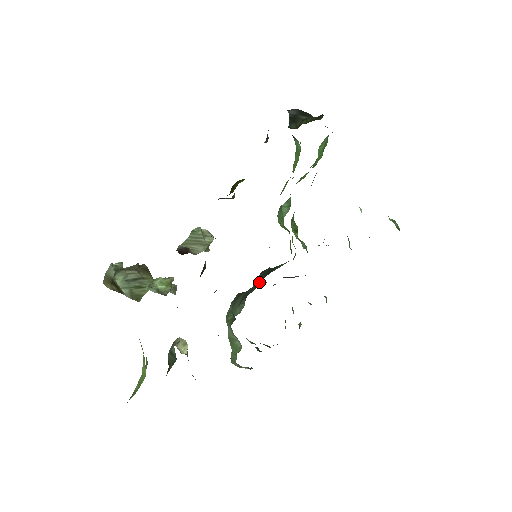
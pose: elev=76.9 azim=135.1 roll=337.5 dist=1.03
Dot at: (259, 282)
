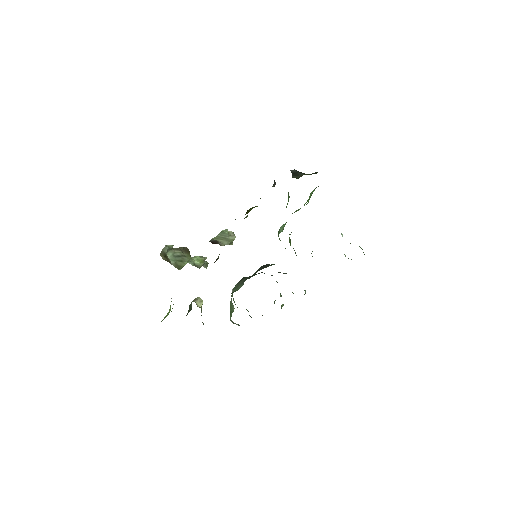
Dot at: occluded
